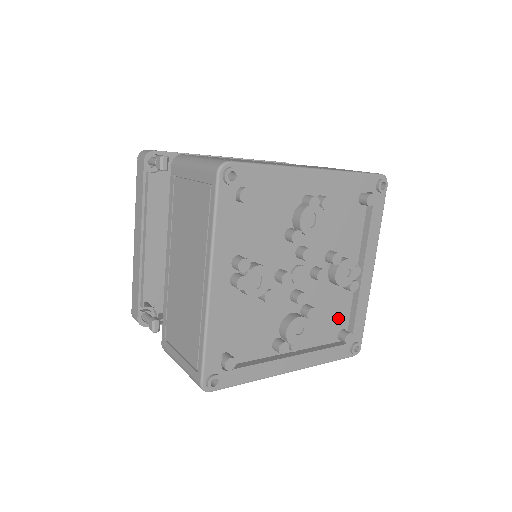
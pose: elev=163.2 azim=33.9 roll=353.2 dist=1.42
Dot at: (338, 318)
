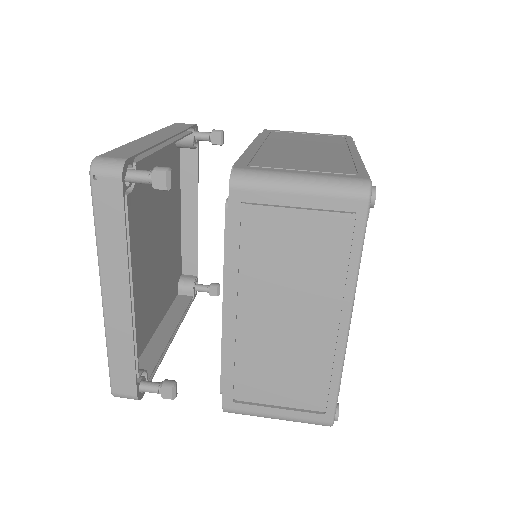
Dot at: occluded
